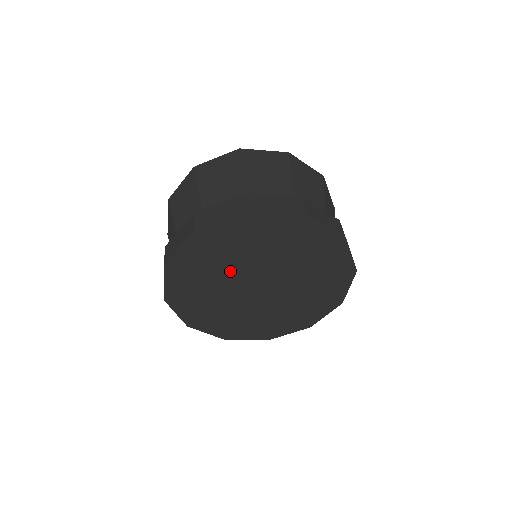
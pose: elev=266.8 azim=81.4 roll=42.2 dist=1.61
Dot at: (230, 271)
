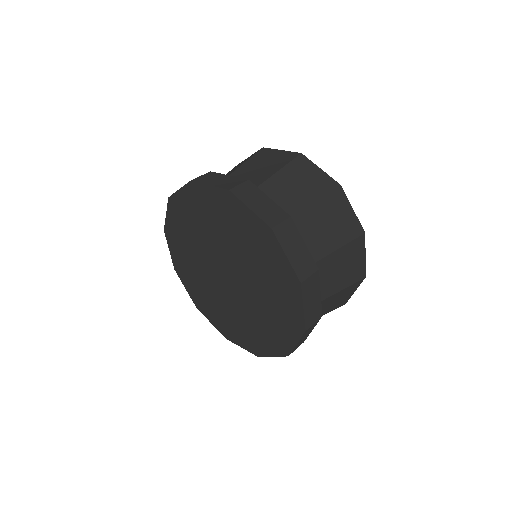
Dot at: (209, 241)
